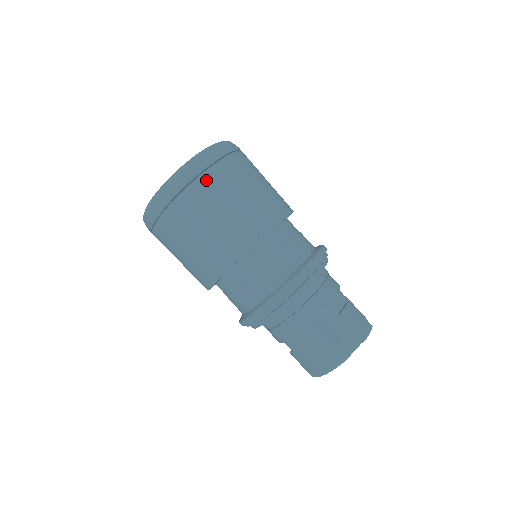
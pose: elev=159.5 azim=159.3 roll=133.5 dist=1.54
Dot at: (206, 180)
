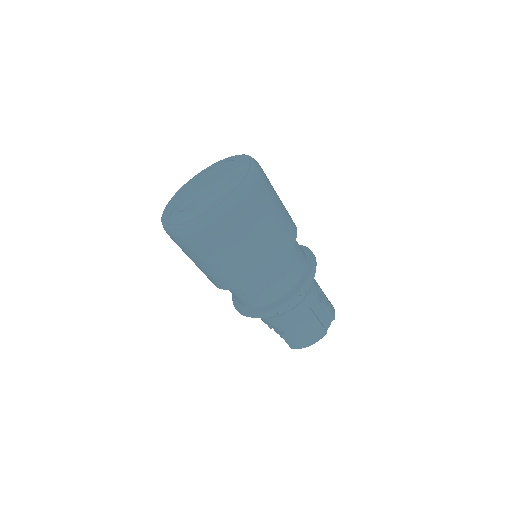
Dot at: (256, 202)
